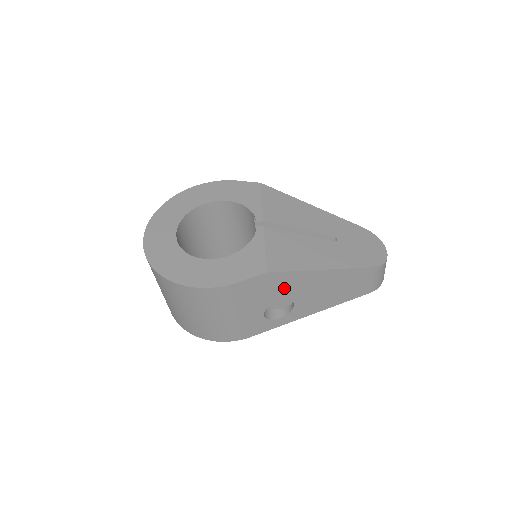
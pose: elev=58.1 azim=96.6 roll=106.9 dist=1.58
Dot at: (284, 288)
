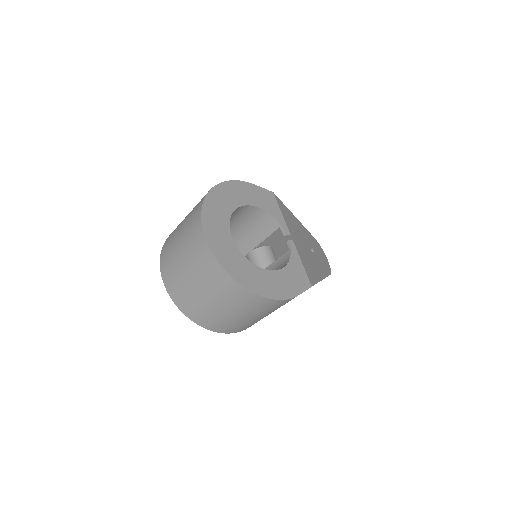
Dot at: occluded
